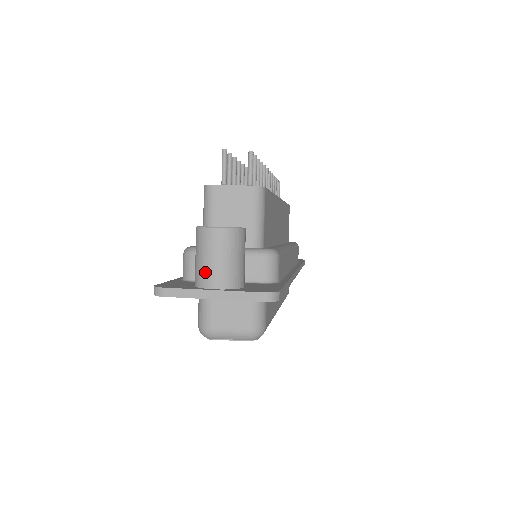
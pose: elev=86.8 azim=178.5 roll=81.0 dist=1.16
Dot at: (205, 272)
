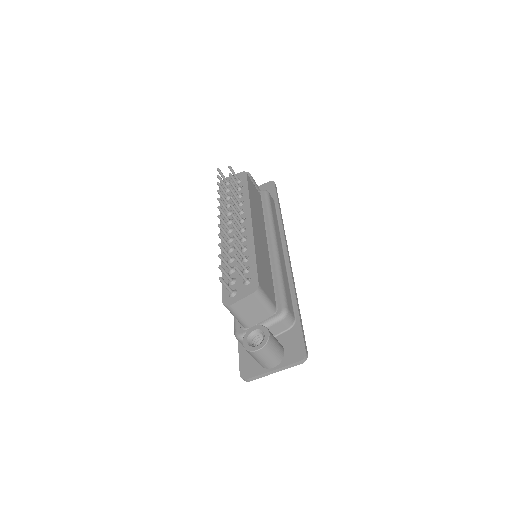
Dot at: (264, 364)
